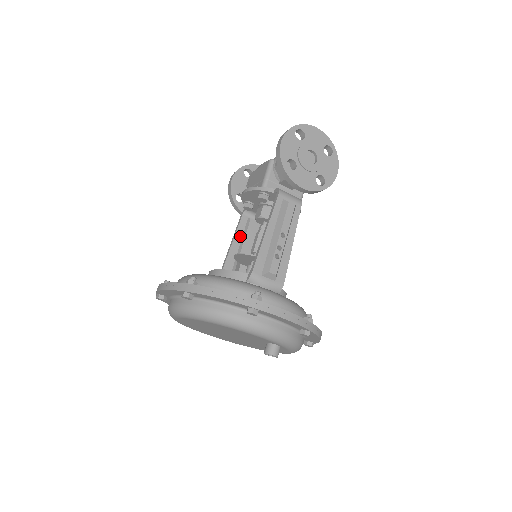
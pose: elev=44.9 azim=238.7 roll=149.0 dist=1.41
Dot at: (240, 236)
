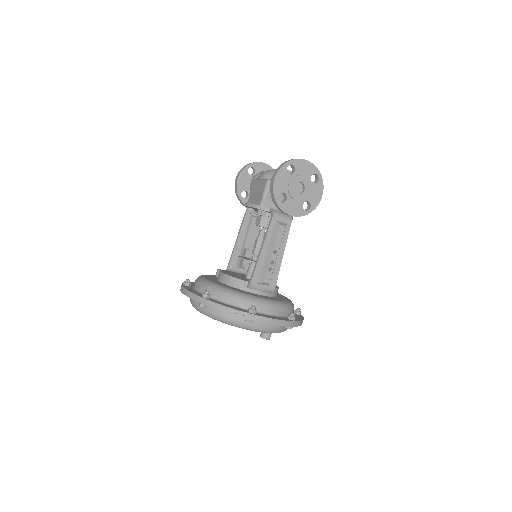
Dot at: (244, 231)
